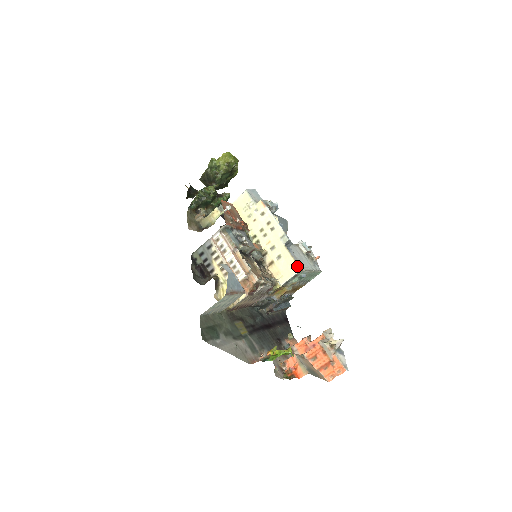
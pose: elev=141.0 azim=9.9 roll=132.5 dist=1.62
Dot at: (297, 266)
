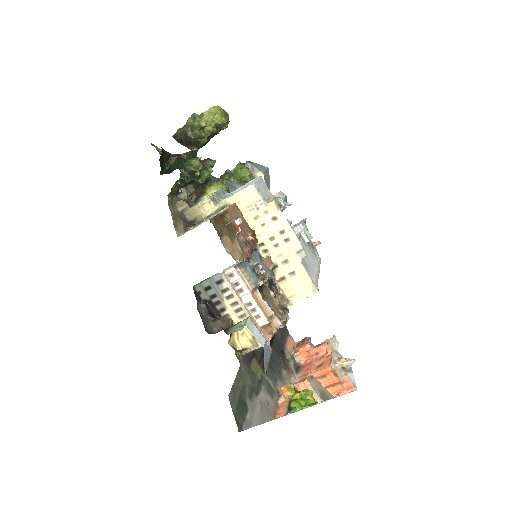
Dot at: (315, 287)
